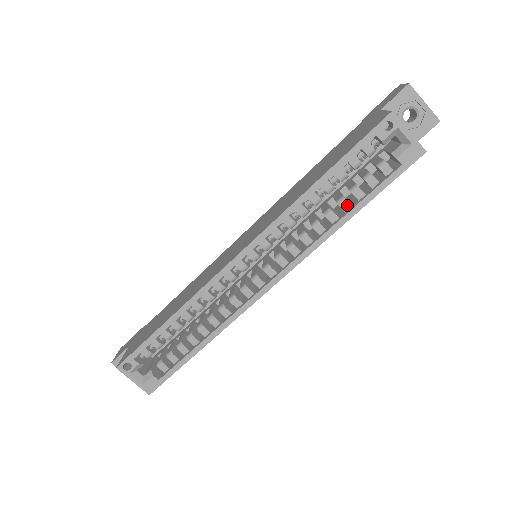
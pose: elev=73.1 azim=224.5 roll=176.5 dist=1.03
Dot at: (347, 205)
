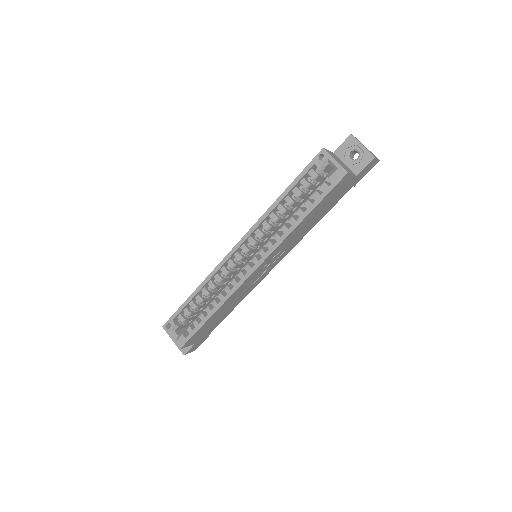
Dot at: (301, 212)
